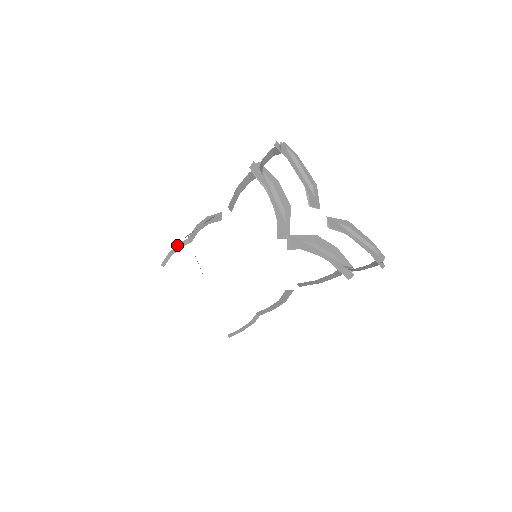
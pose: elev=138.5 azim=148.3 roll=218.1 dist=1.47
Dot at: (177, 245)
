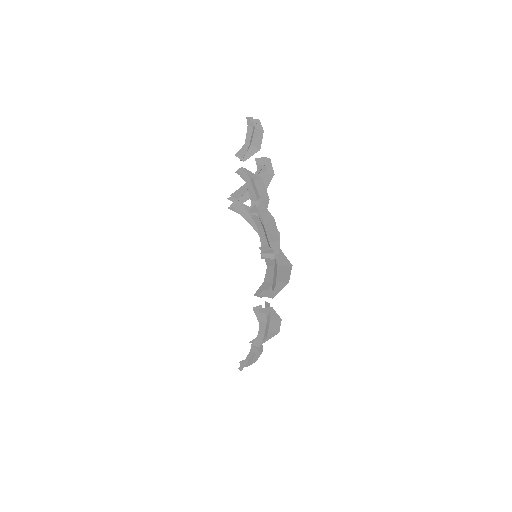
Dot at: occluded
